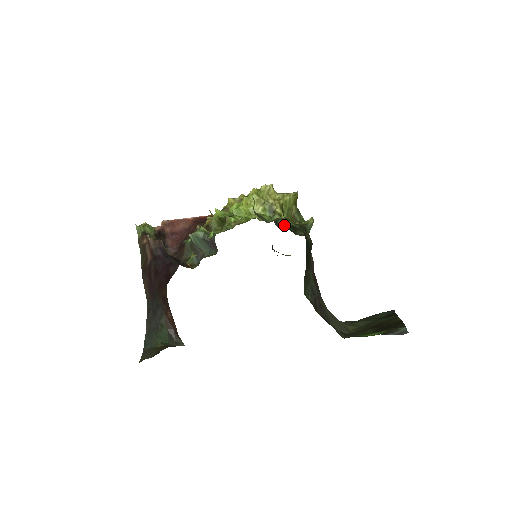
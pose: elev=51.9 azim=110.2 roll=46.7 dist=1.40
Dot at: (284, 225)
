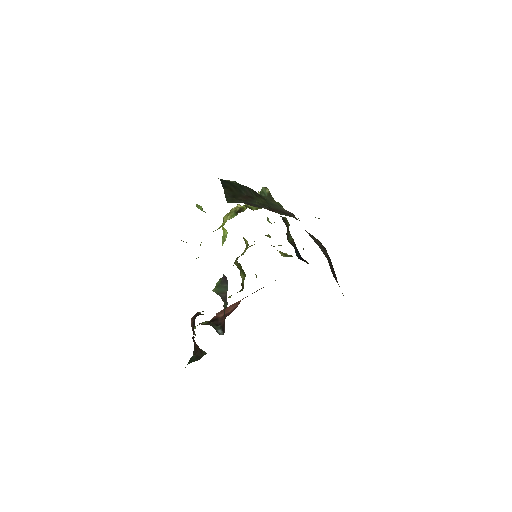
Dot at: occluded
